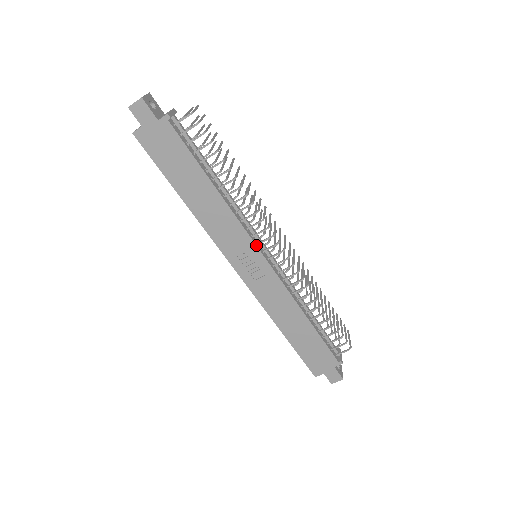
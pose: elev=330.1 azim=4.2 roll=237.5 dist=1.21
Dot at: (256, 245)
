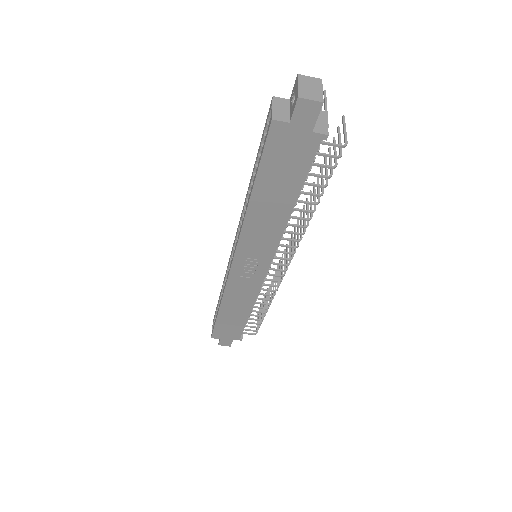
Dot at: occluded
